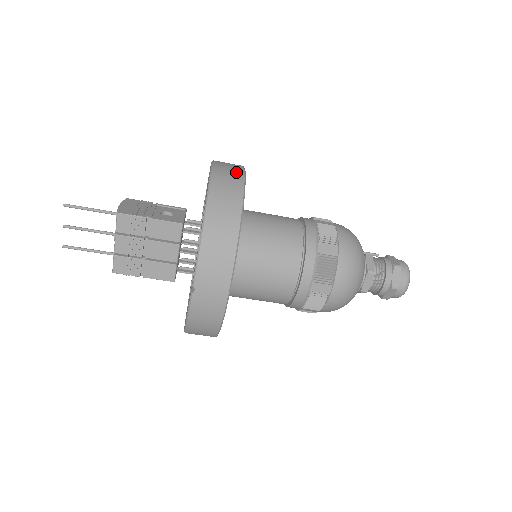
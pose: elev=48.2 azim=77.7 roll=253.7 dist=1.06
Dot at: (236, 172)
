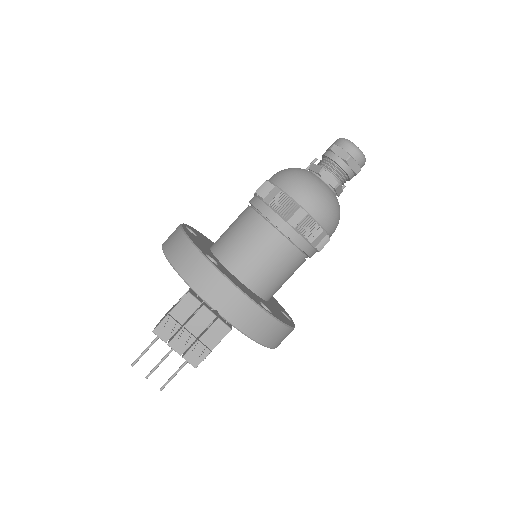
Dot at: (175, 230)
